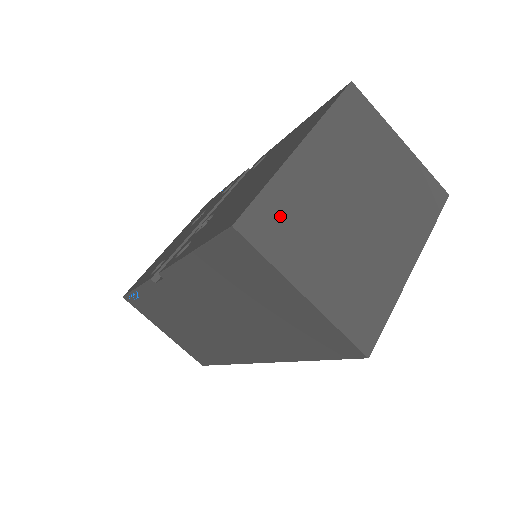
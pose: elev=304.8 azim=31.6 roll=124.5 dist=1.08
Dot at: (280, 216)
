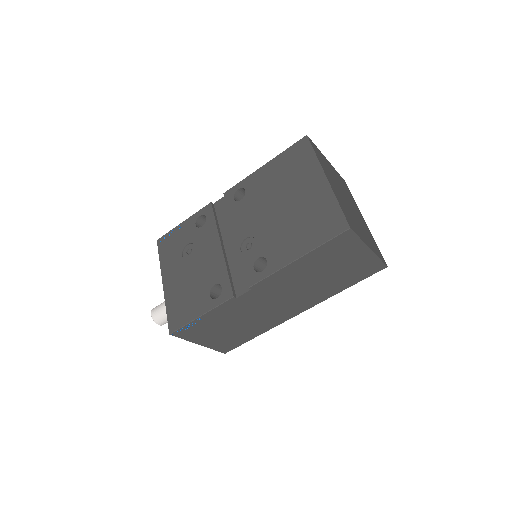
Dot at: (348, 216)
